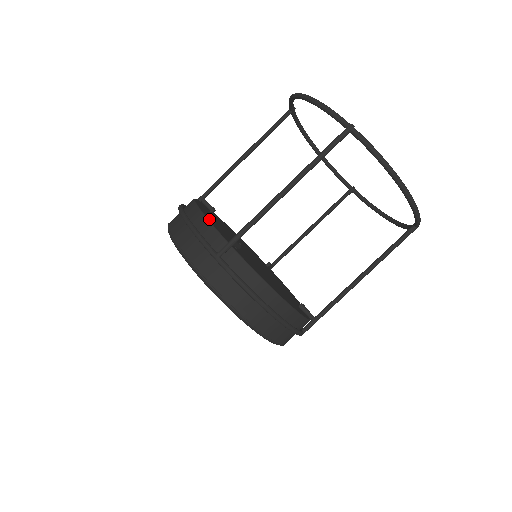
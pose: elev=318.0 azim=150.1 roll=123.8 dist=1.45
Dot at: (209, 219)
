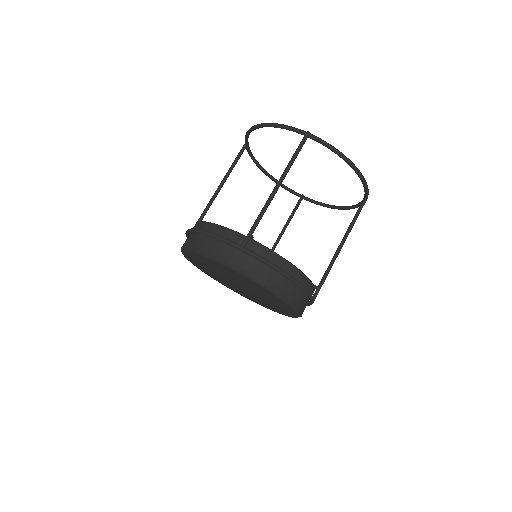
Dot at: occluded
